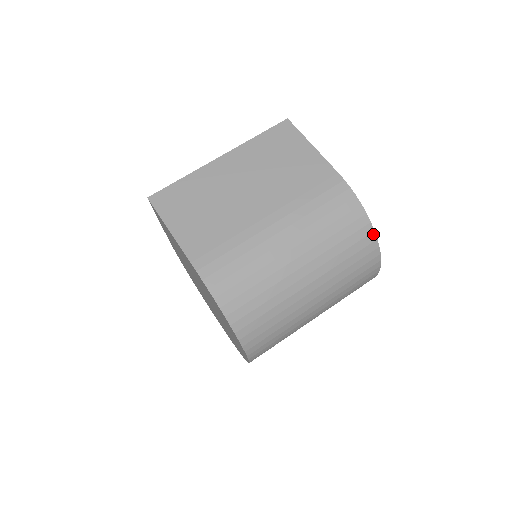
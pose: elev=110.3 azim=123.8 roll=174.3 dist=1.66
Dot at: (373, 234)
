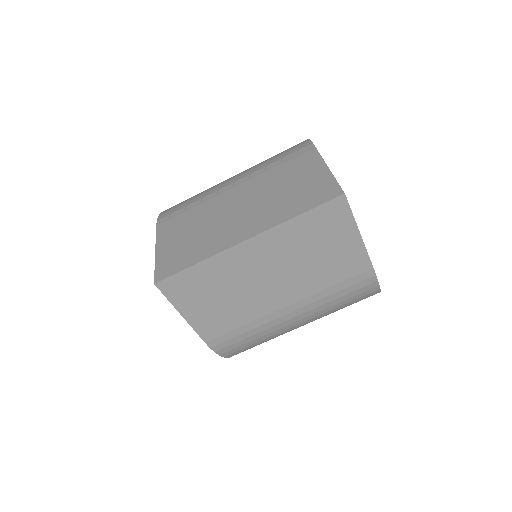
Dot at: occluded
